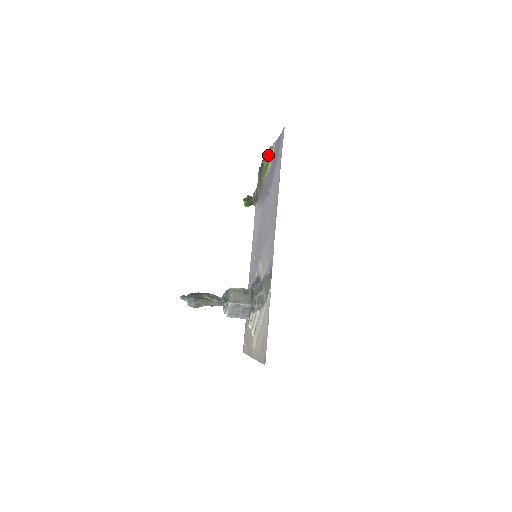
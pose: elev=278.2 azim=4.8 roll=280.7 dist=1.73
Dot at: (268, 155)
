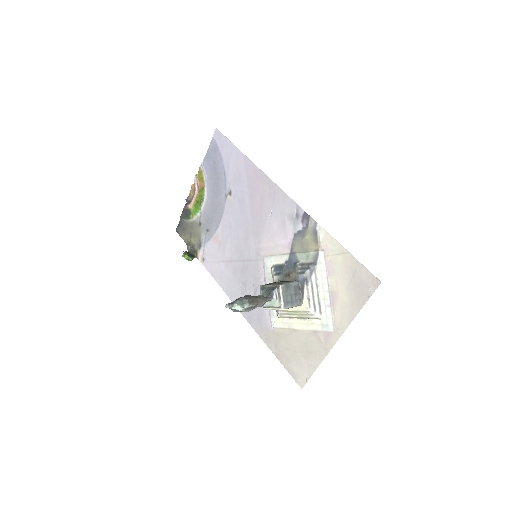
Dot at: (196, 185)
